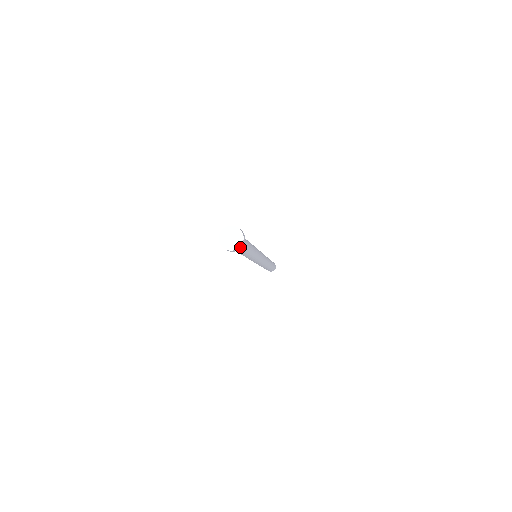
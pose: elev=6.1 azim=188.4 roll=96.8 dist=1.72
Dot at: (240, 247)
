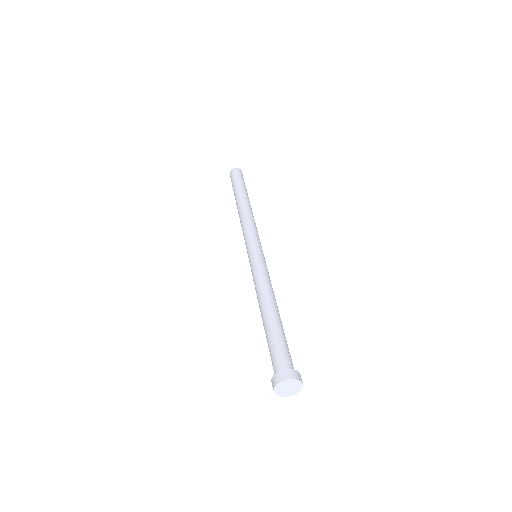
Dot at: occluded
